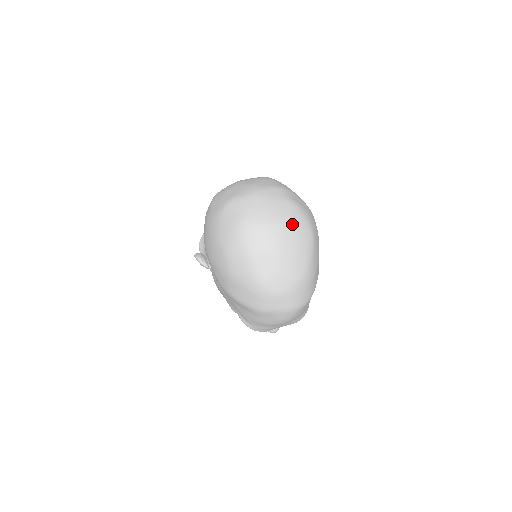
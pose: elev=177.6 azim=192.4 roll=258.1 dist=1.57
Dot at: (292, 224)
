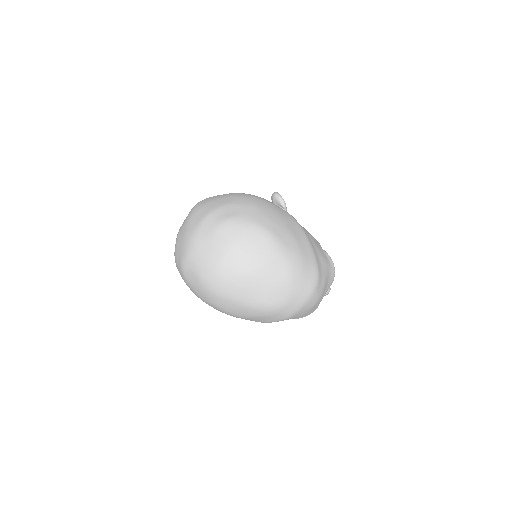
Dot at: (239, 245)
